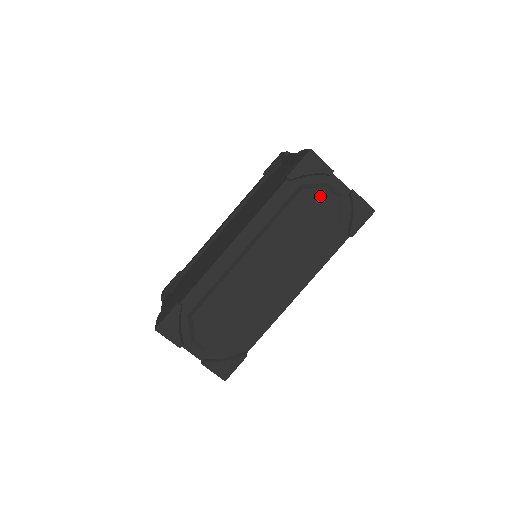
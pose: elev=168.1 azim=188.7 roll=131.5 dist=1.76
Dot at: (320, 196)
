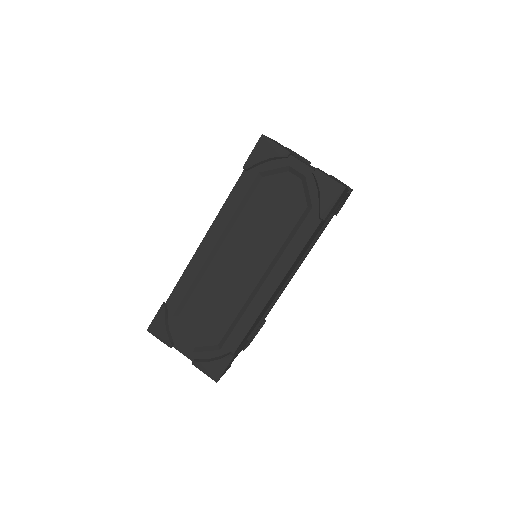
Dot at: (283, 181)
